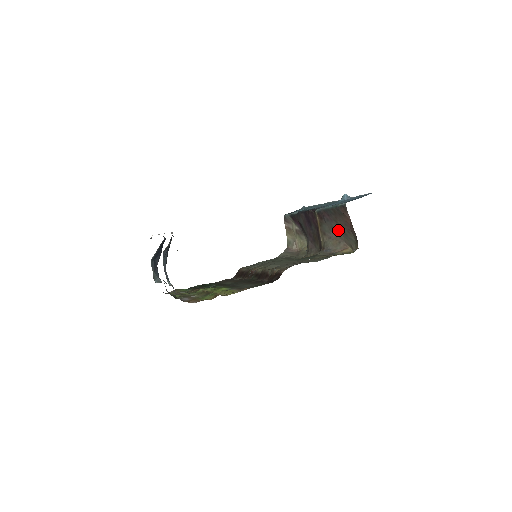
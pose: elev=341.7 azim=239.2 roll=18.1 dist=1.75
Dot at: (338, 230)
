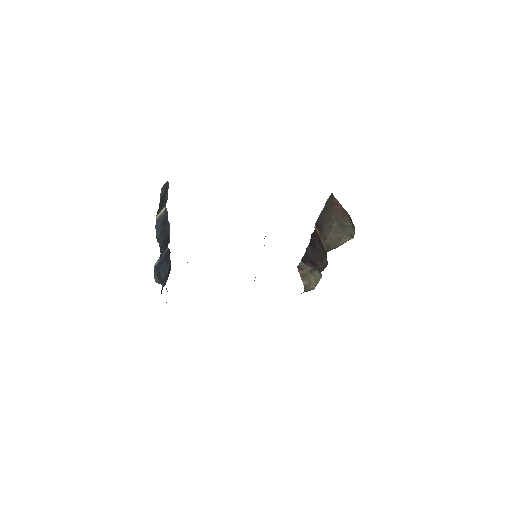
Dot at: (335, 226)
